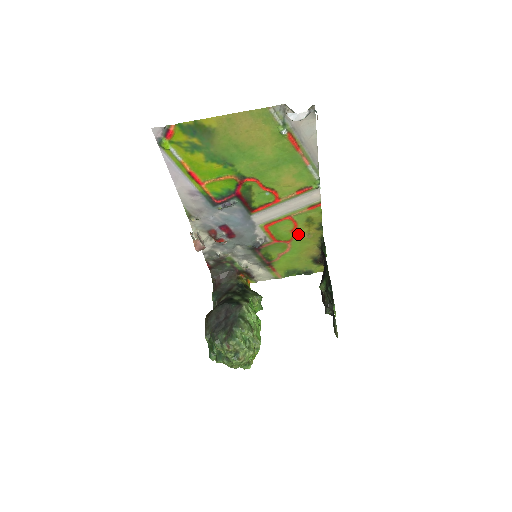
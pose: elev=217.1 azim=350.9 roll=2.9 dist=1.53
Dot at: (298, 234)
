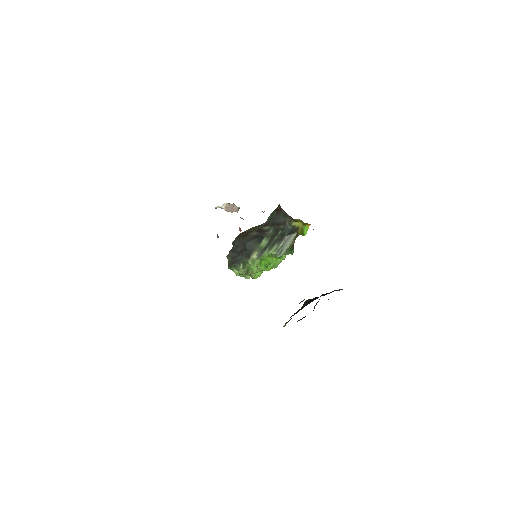
Dot at: occluded
